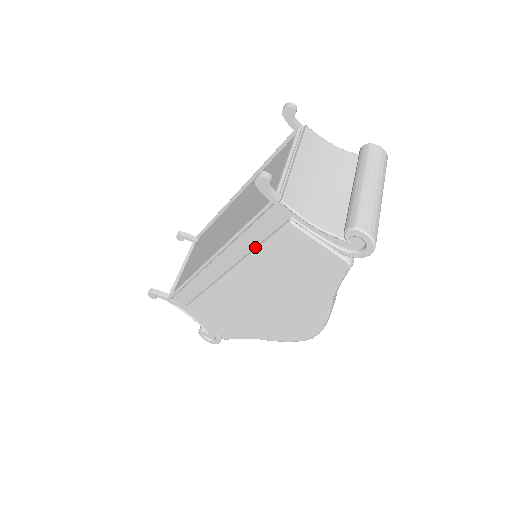
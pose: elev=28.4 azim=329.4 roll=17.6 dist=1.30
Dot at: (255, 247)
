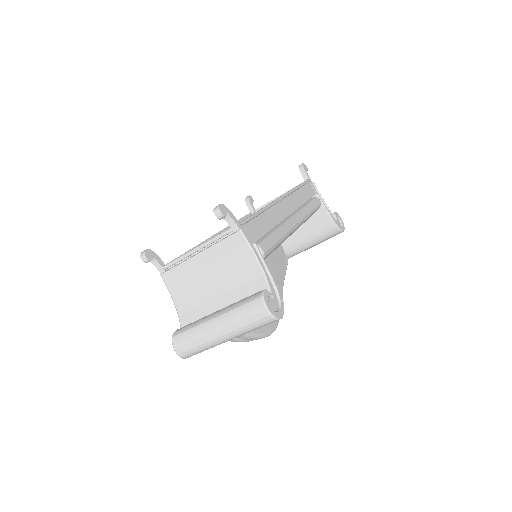
Dot at: occluded
